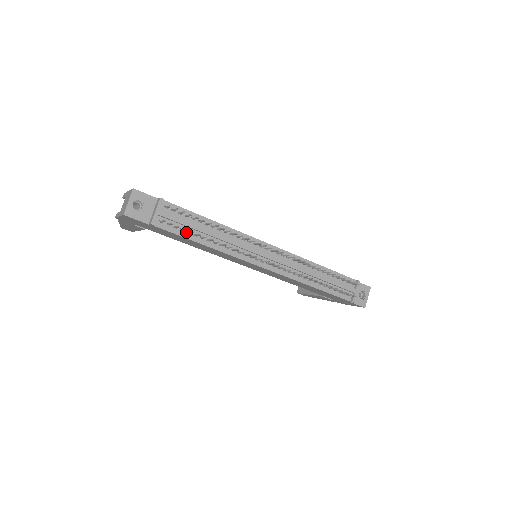
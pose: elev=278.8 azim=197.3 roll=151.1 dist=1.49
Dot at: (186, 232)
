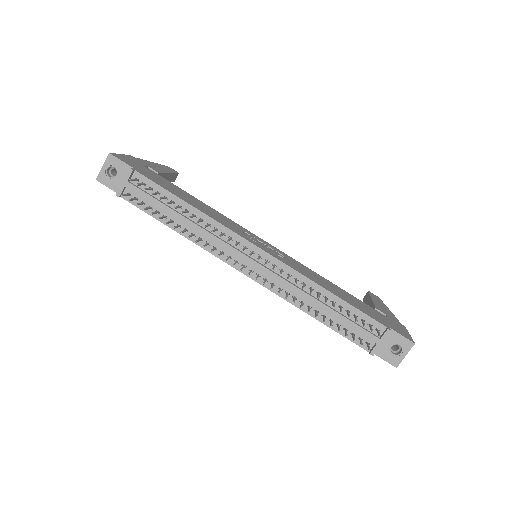
Dot at: (158, 211)
